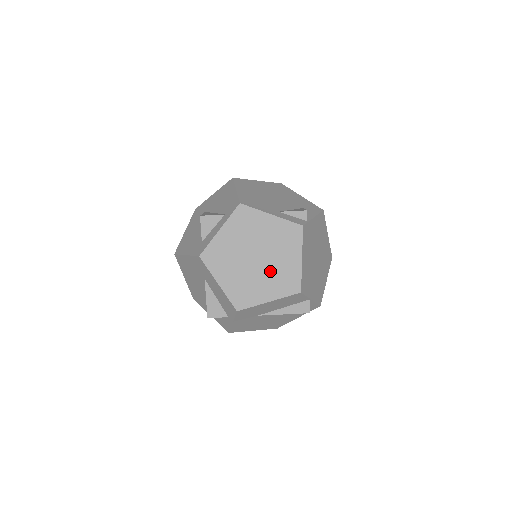
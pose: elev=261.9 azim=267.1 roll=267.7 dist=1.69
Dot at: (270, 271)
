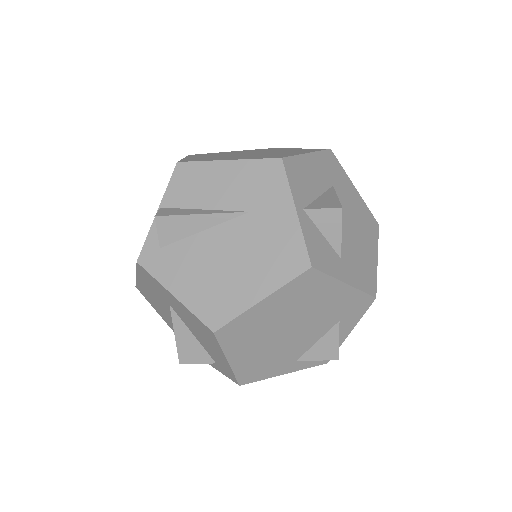
Dot at: occluded
